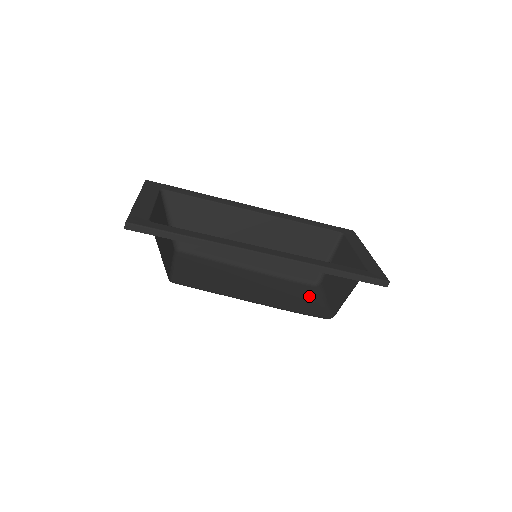
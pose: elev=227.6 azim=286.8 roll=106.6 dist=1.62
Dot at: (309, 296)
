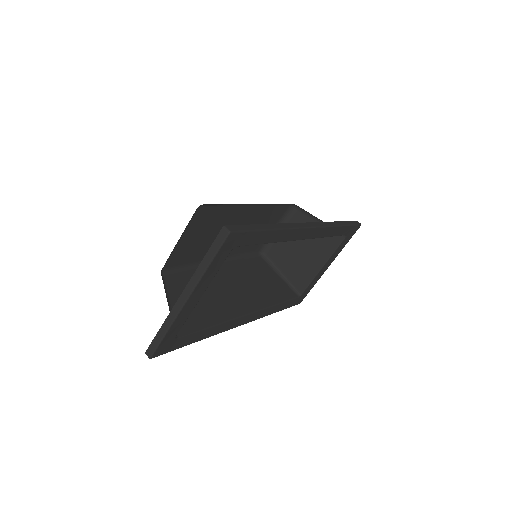
Dot at: (274, 221)
